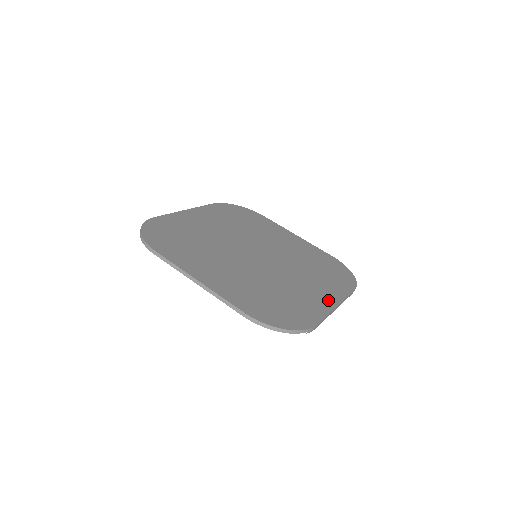
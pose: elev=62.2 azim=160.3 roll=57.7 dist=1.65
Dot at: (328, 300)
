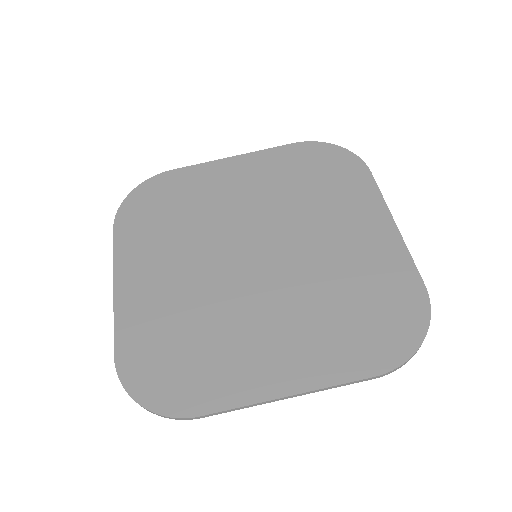
Dot at: (382, 229)
